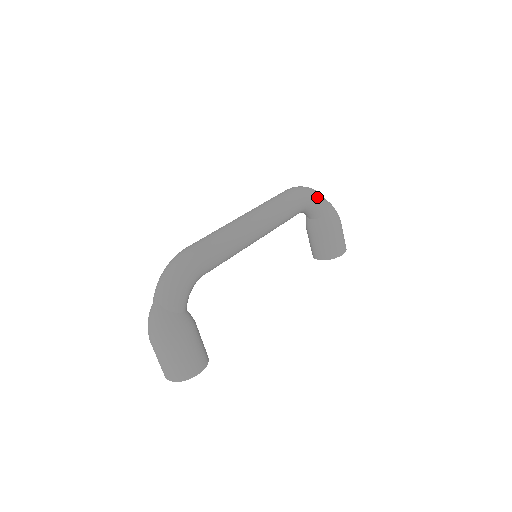
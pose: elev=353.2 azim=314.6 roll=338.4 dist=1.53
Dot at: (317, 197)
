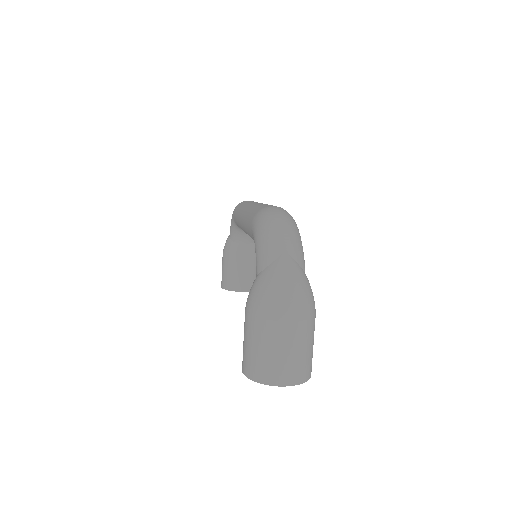
Dot at: occluded
